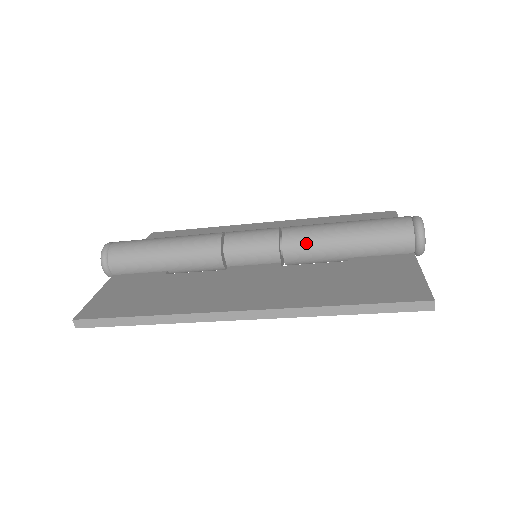
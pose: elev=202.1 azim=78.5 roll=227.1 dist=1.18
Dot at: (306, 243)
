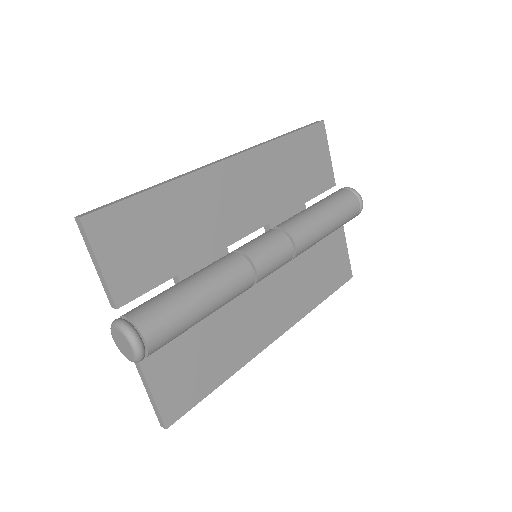
Dot at: occluded
